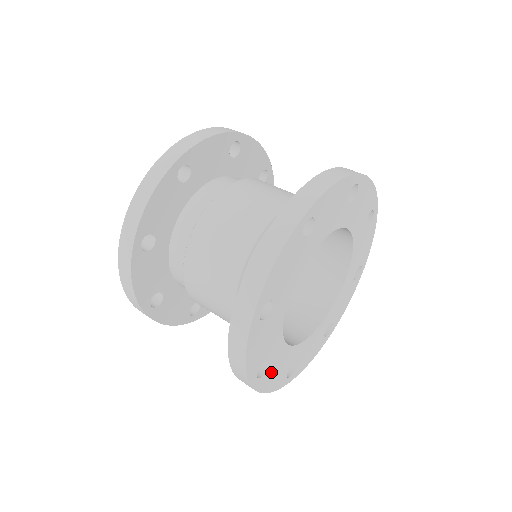
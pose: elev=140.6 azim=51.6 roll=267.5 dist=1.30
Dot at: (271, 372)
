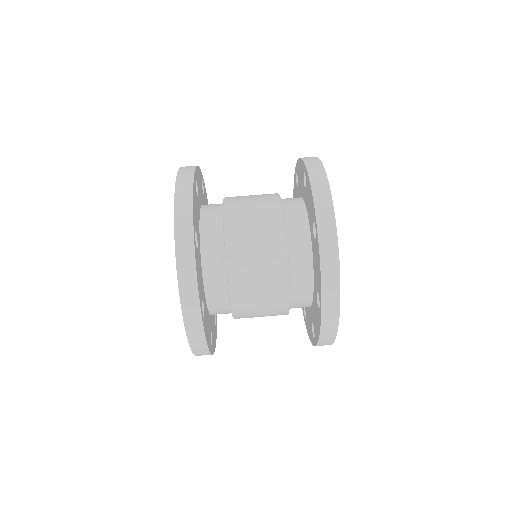
Dot at: occluded
